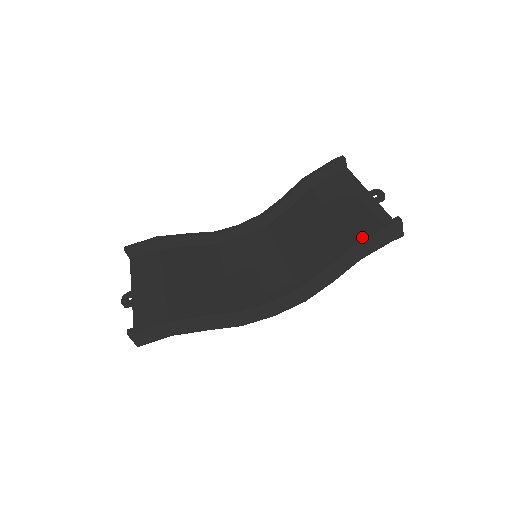
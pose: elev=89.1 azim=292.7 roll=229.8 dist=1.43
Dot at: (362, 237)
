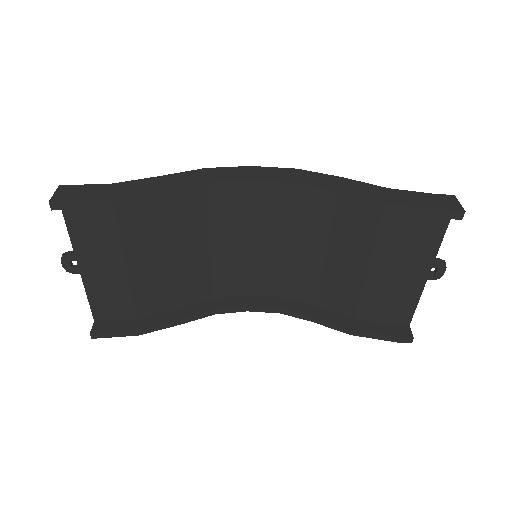
Dot at: (368, 334)
